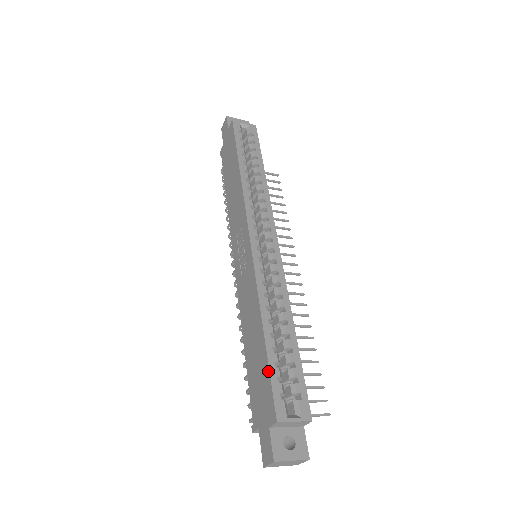
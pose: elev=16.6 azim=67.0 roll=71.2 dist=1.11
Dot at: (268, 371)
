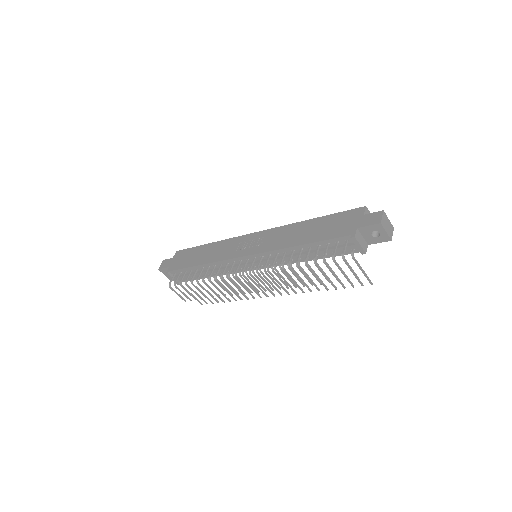
Dot at: (336, 214)
